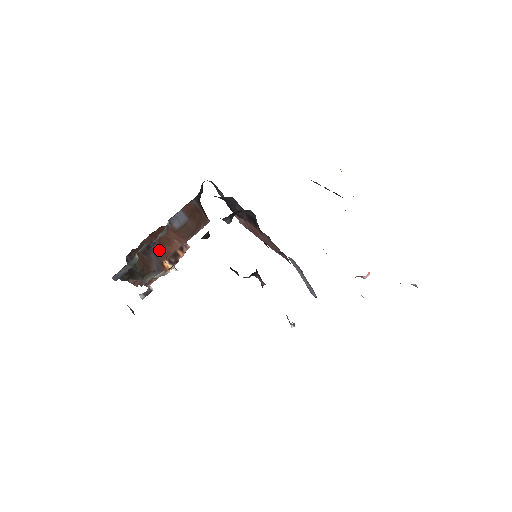
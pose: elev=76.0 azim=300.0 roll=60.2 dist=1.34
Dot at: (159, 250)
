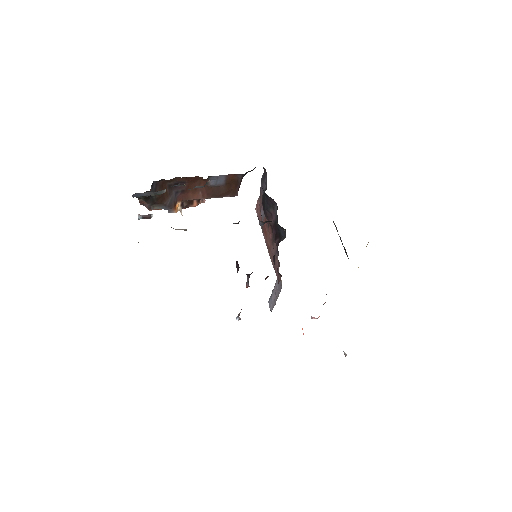
Dot at: (182, 191)
